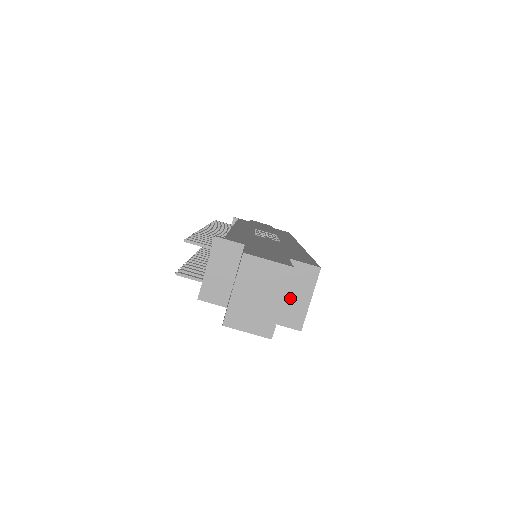
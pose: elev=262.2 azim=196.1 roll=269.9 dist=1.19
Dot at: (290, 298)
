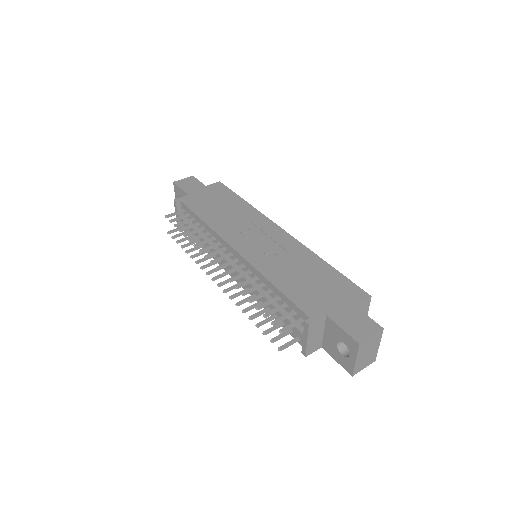
Dot at: occluded
